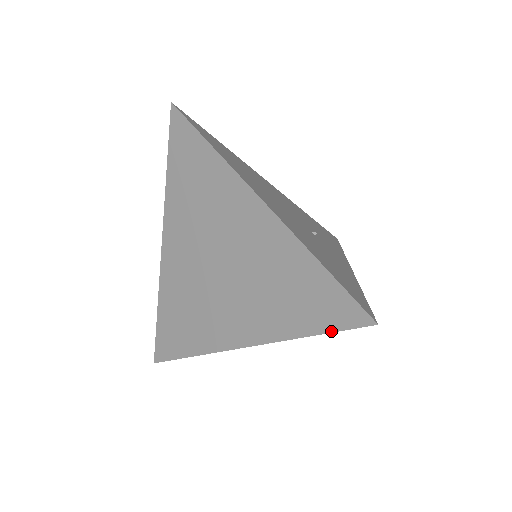
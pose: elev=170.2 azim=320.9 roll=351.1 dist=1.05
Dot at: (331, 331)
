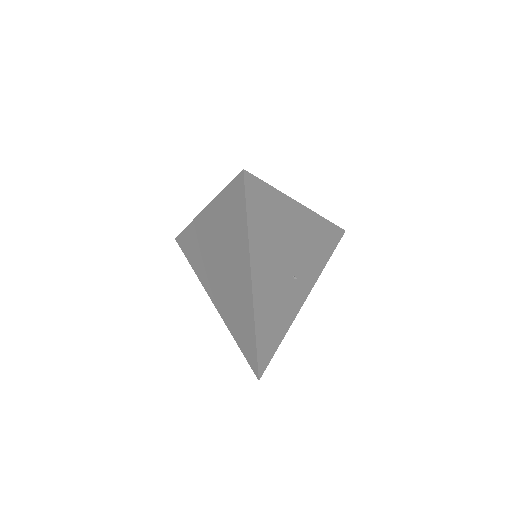
Dot at: (244, 356)
